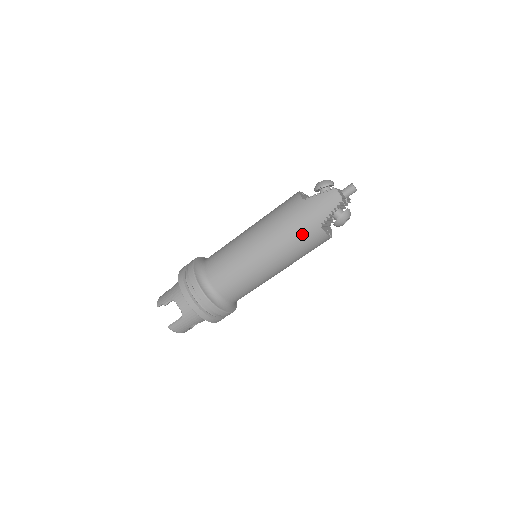
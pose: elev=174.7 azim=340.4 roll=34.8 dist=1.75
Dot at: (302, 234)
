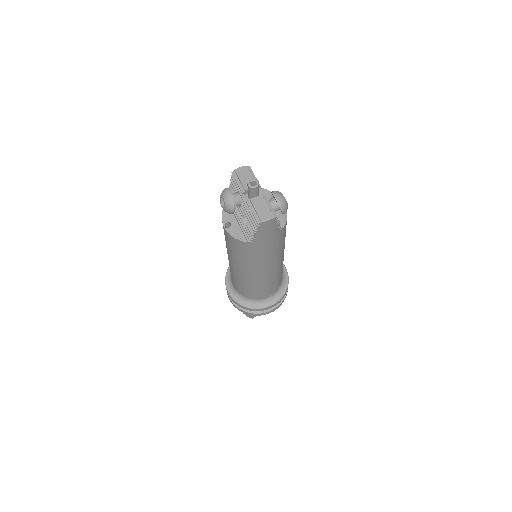
Dot at: (278, 244)
